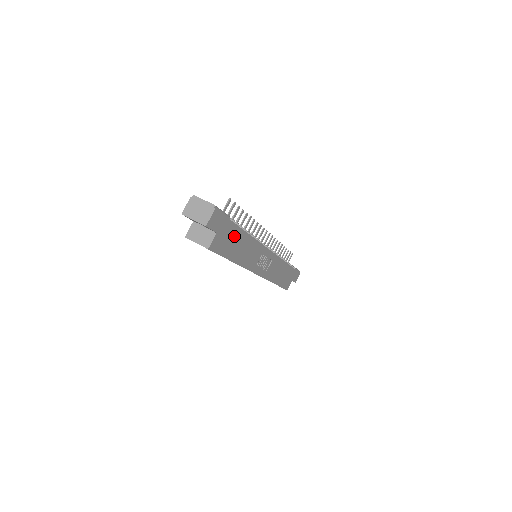
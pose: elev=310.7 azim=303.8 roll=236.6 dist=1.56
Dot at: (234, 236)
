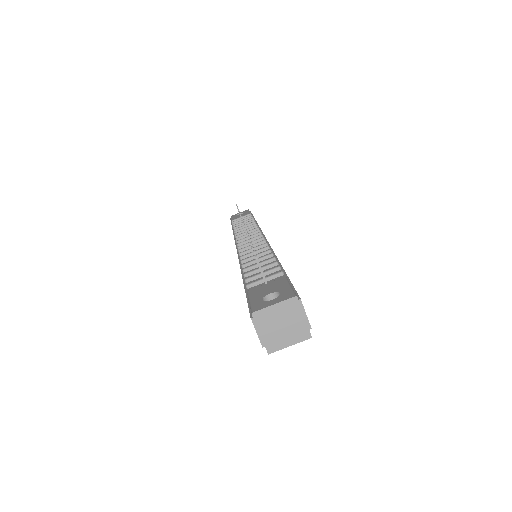
Dot at: occluded
